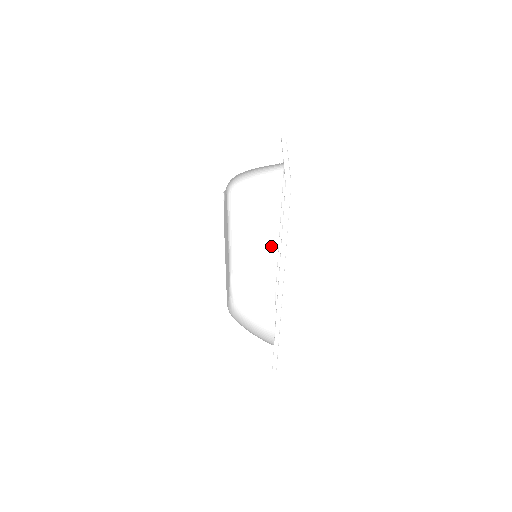
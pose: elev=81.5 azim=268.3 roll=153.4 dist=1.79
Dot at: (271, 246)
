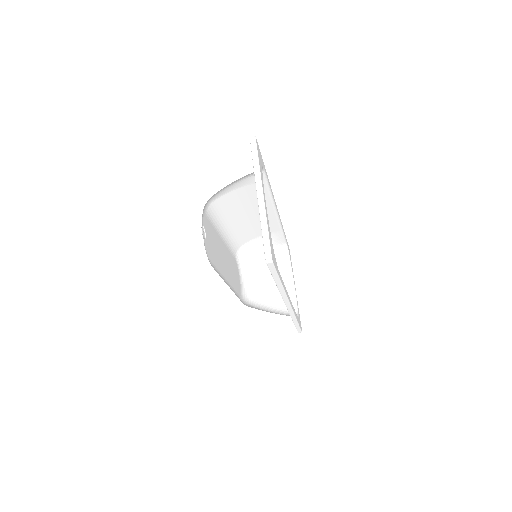
Dot at: (270, 220)
